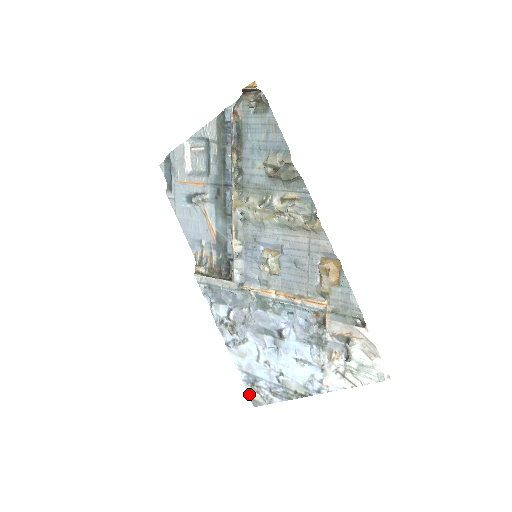
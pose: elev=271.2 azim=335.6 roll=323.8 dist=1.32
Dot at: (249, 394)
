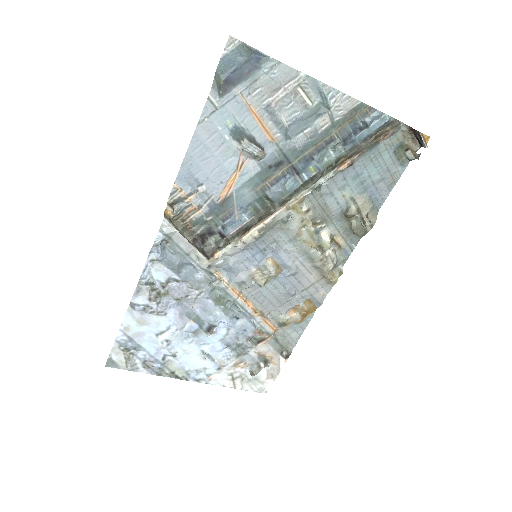
Dot at: (111, 355)
